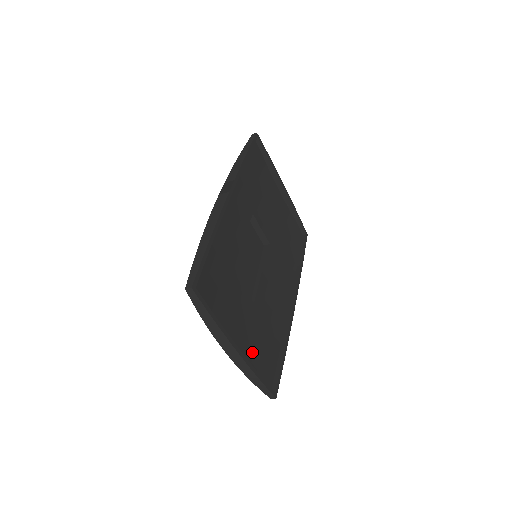
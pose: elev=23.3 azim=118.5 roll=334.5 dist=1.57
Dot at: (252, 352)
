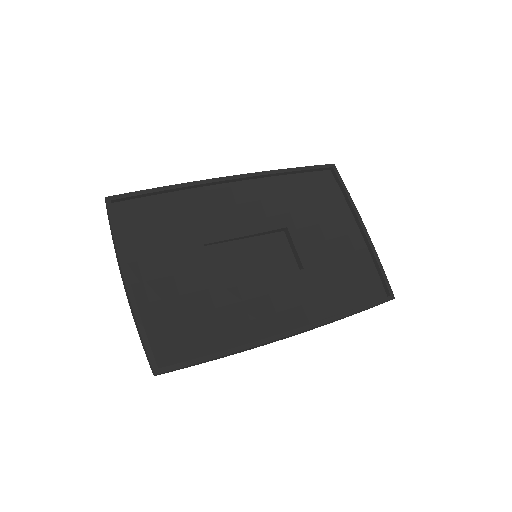
Dot at: (168, 318)
